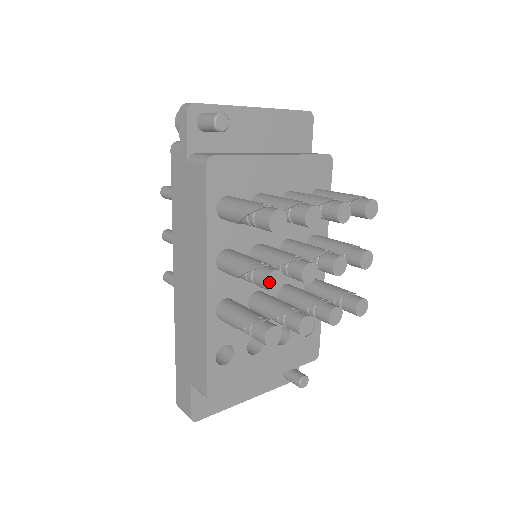
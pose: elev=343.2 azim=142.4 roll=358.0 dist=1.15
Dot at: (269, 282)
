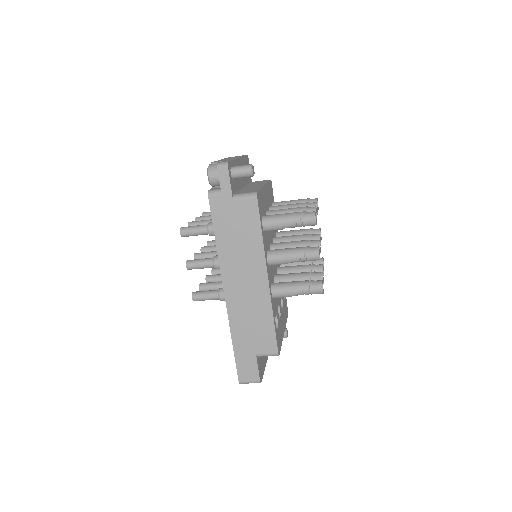
Dot at: (319, 254)
